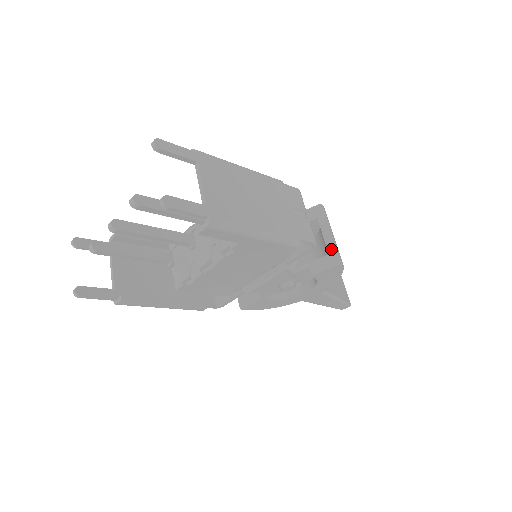
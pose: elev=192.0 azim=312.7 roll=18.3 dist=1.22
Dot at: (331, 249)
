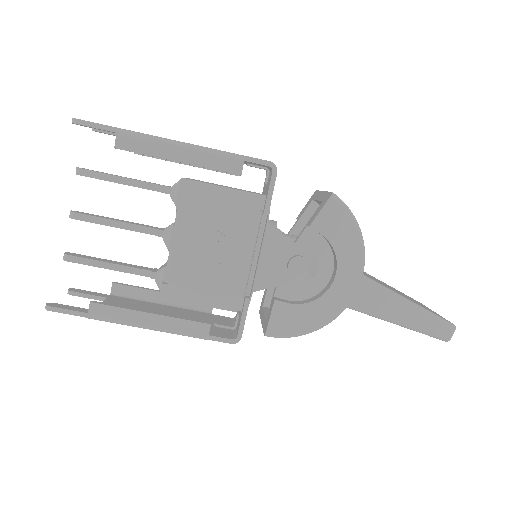
Dot at: (323, 197)
